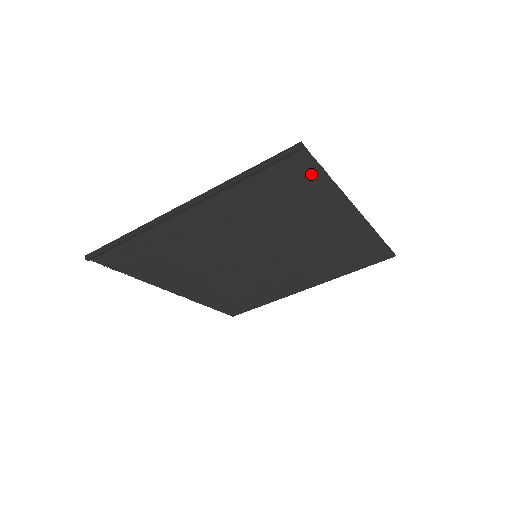
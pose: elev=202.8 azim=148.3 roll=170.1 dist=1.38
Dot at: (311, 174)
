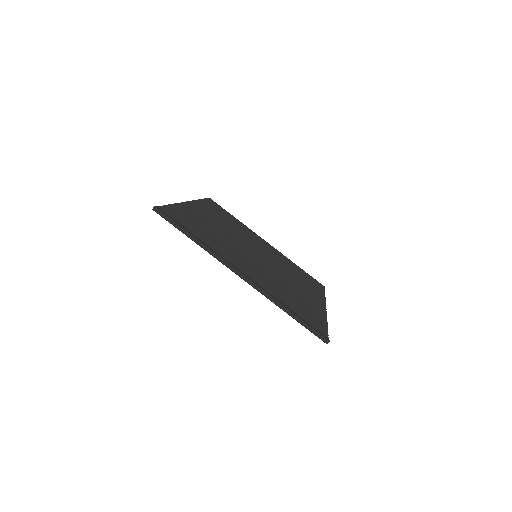
Dot at: occluded
